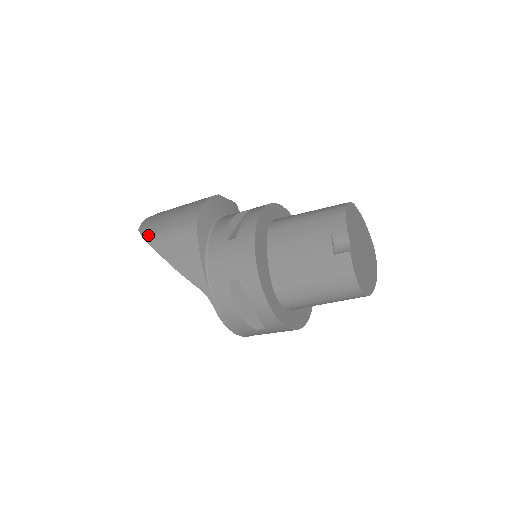
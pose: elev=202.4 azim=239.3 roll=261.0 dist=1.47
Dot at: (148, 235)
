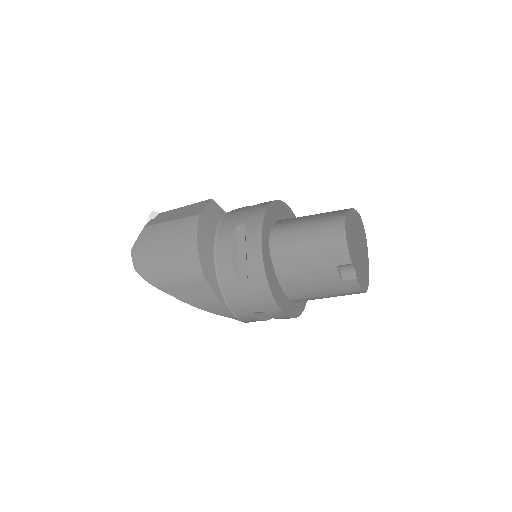
Dot at: (152, 280)
